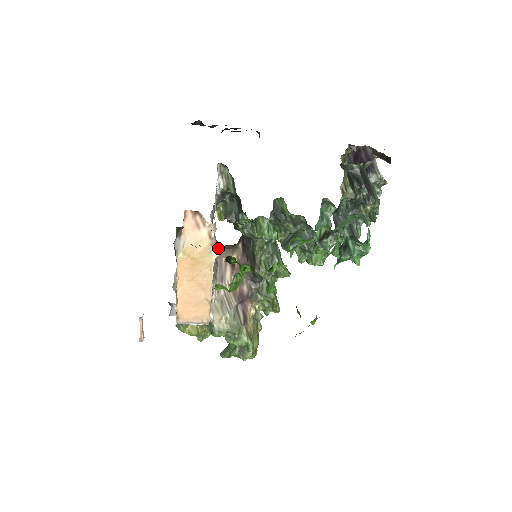
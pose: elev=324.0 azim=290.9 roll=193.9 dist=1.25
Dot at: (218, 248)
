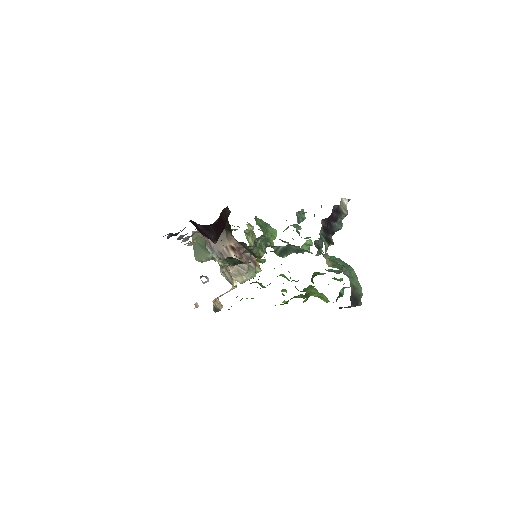
Dot at: occluded
